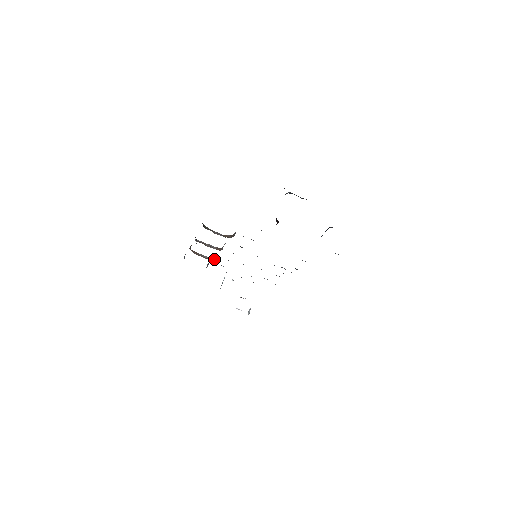
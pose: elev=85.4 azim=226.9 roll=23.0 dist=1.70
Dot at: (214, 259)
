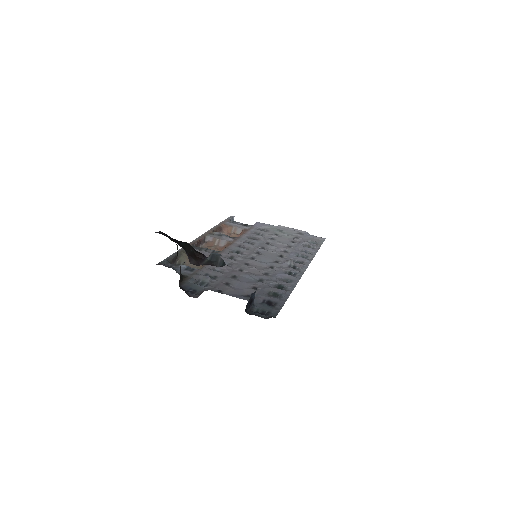
Dot at: occluded
